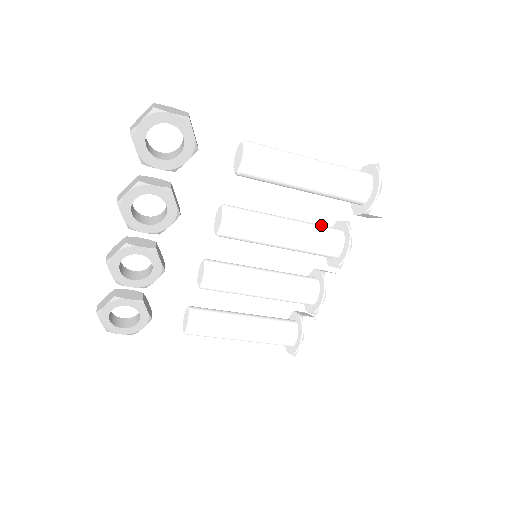
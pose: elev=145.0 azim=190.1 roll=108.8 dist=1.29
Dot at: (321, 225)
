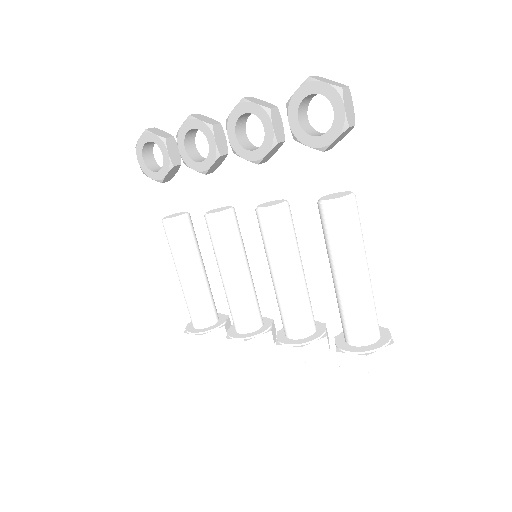
Dot at: occluded
